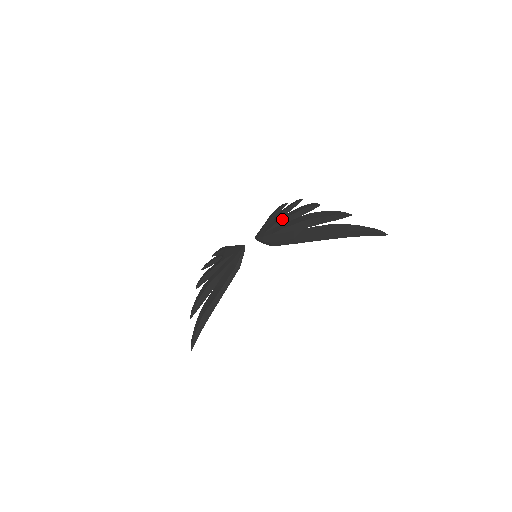
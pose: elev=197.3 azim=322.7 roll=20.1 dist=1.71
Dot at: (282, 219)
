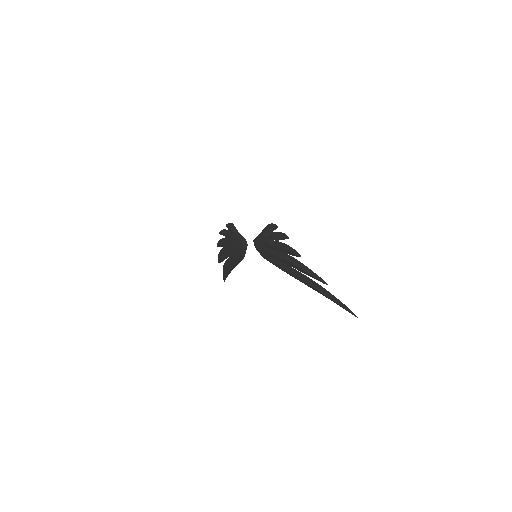
Dot at: (271, 245)
